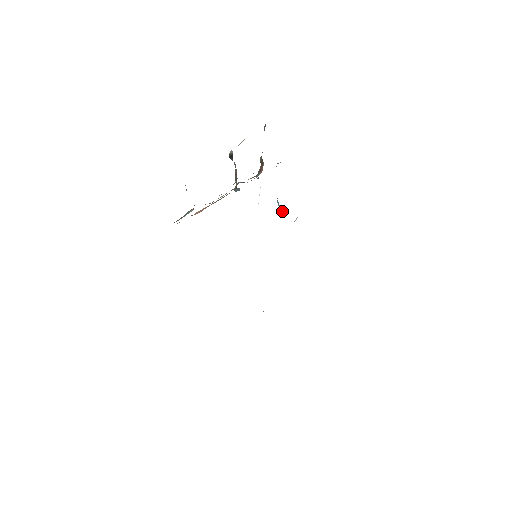
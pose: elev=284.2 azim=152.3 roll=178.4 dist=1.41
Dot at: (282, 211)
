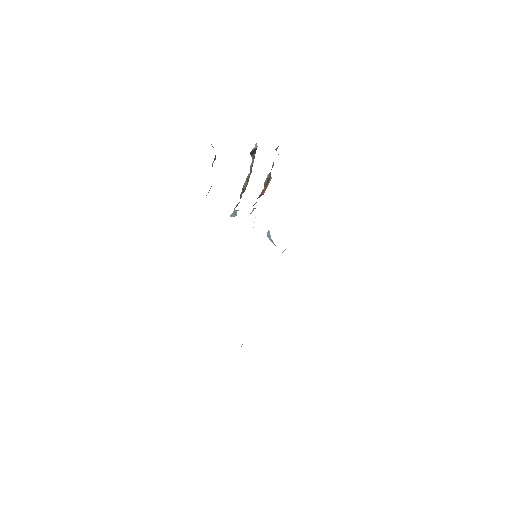
Dot at: (272, 242)
